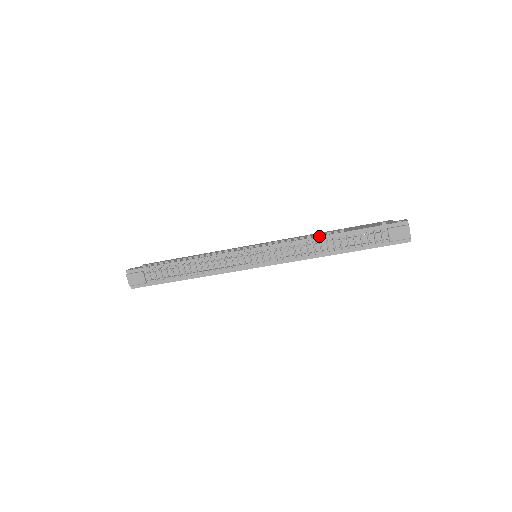
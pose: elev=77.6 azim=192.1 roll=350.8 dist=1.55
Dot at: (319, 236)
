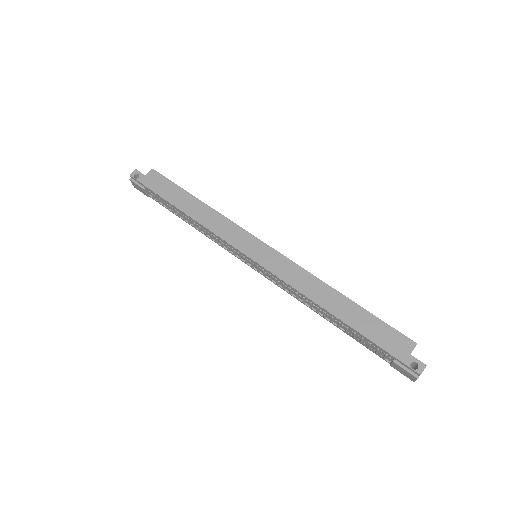
Dot at: (318, 305)
